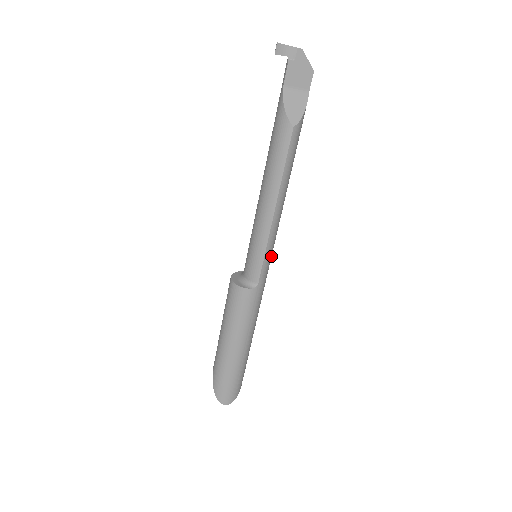
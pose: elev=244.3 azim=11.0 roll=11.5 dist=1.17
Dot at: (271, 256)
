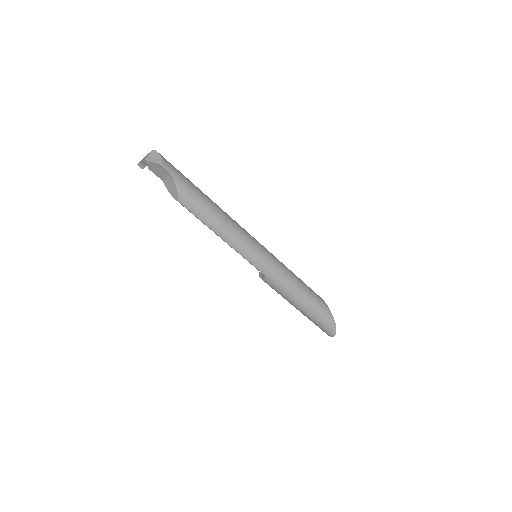
Dot at: (258, 256)
